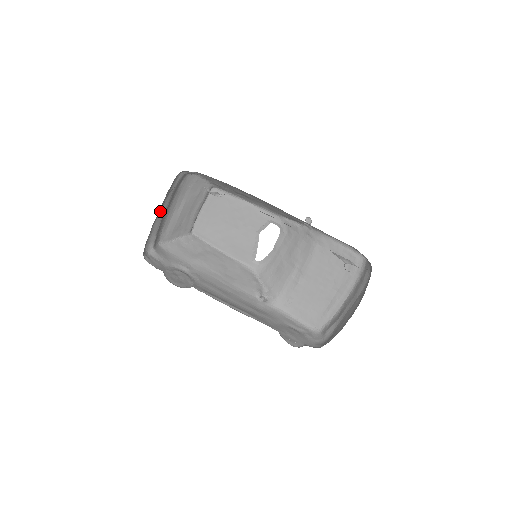
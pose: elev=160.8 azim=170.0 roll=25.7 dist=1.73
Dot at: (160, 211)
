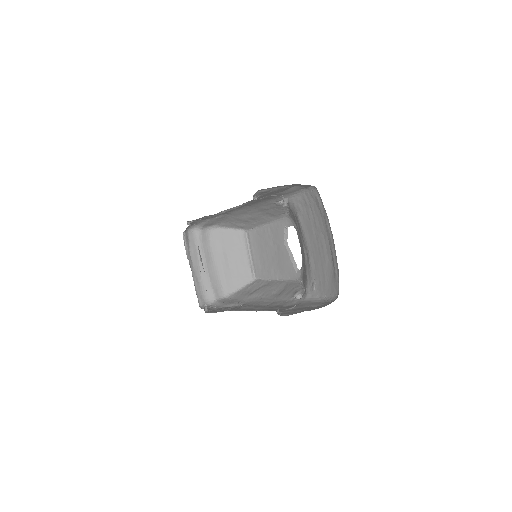
Dot at: (200, 266)
